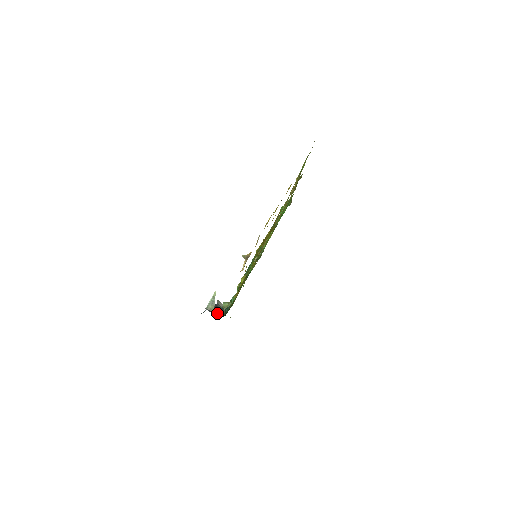
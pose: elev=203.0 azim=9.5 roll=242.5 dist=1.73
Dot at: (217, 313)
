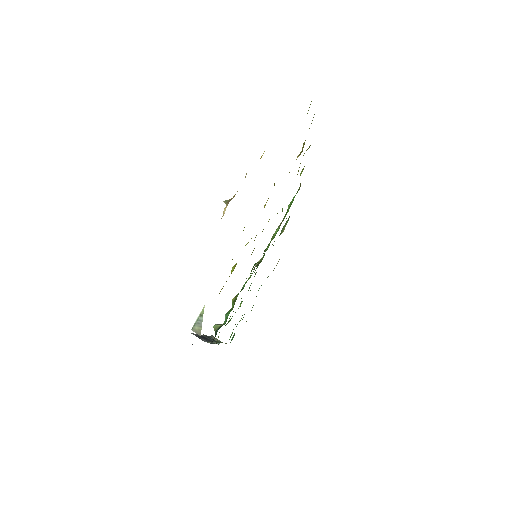
Dot at: (206, 340)
